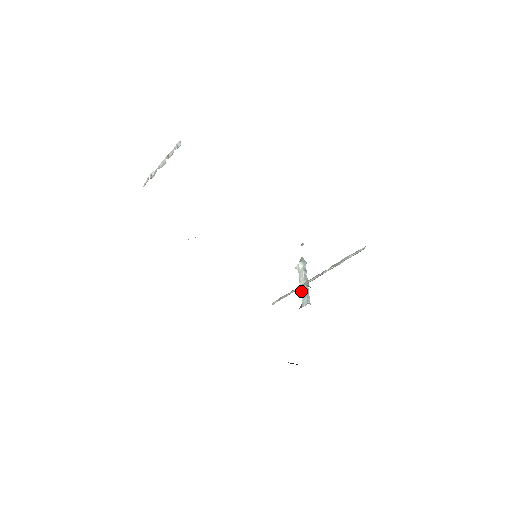
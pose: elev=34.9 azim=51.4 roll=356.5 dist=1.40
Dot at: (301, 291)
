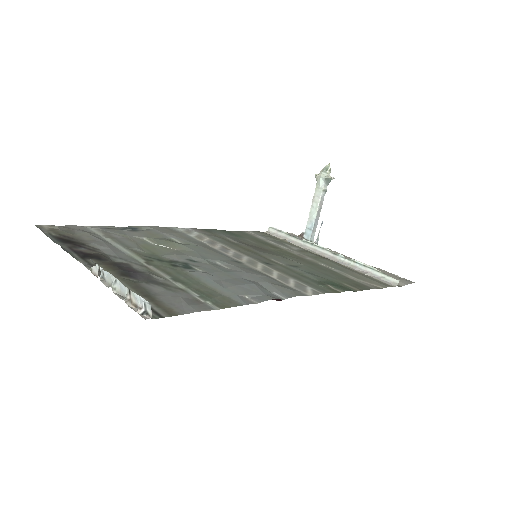
Dot at: (309, 215)
